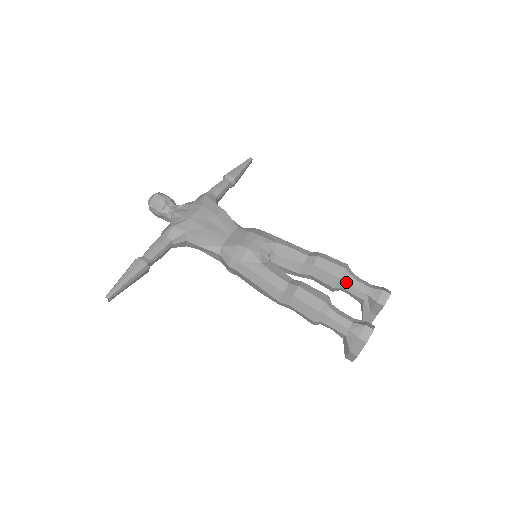
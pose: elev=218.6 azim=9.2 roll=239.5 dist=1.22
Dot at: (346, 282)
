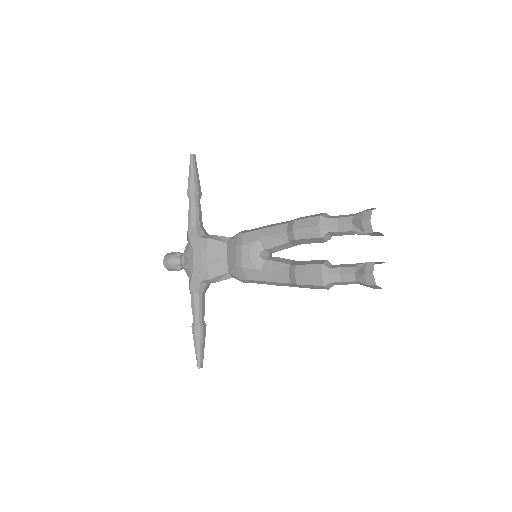
Dot at: (330, 233)
